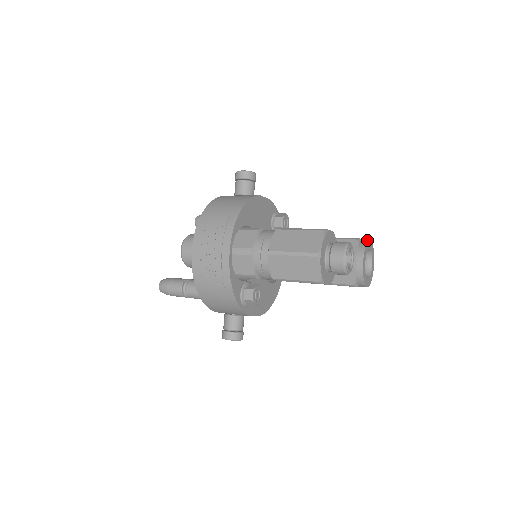
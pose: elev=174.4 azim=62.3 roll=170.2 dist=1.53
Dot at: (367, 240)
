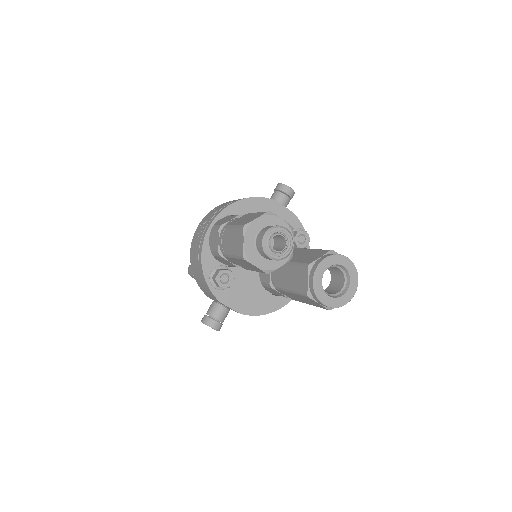
Dot at: occluded
